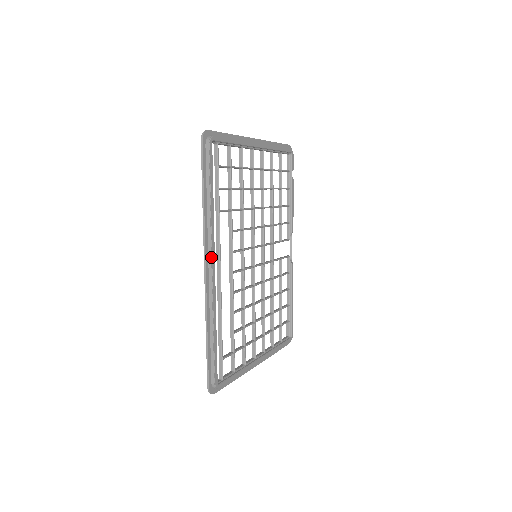
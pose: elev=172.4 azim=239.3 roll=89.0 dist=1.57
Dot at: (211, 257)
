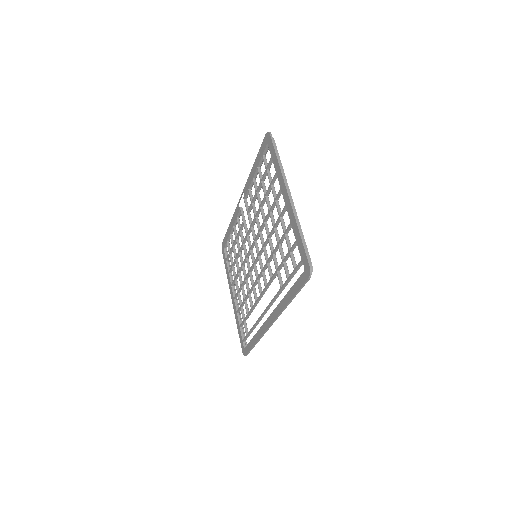
Dot at: occluded
